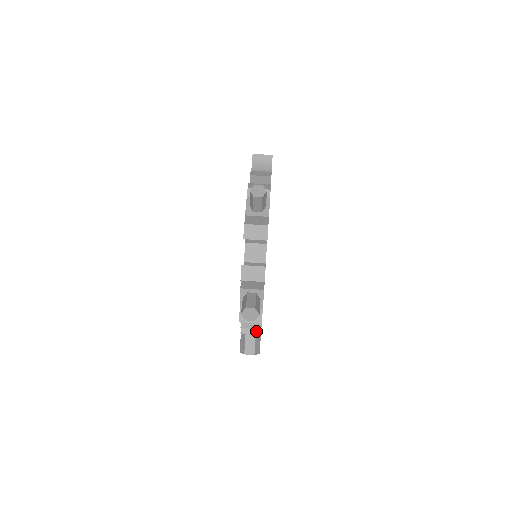
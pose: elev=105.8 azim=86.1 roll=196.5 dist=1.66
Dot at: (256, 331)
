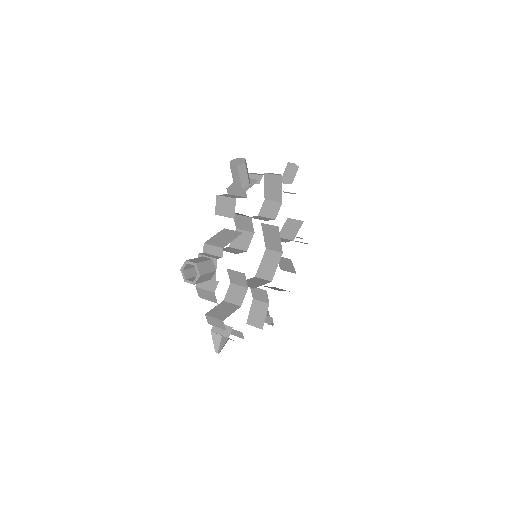
Dot at: (215, 257)
